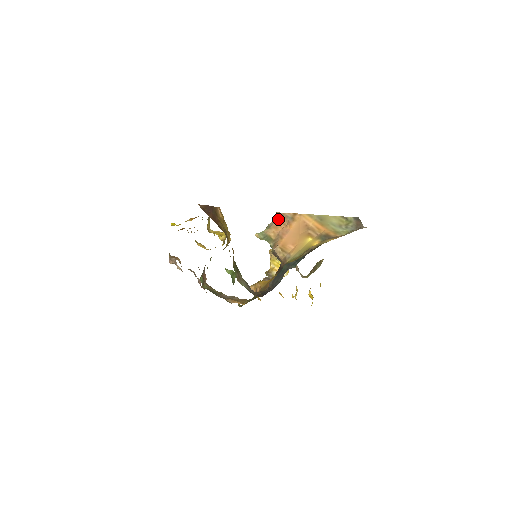
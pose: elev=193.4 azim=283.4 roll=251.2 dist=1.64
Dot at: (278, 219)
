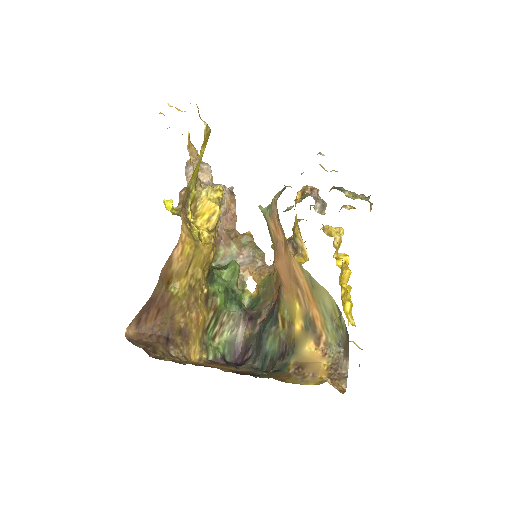
Dot at: (276, 216)
